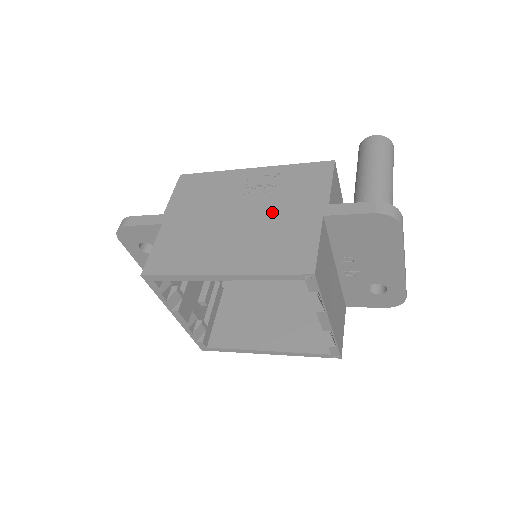
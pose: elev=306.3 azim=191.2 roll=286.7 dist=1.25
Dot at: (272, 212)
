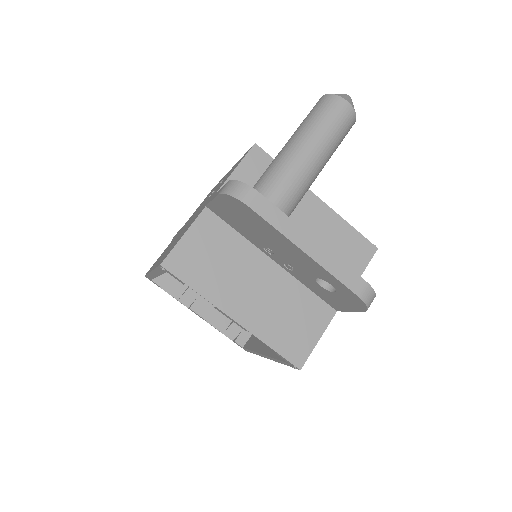
Dot at: occluded
